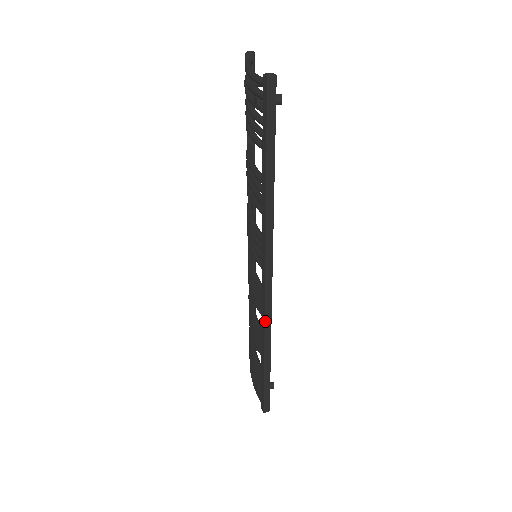
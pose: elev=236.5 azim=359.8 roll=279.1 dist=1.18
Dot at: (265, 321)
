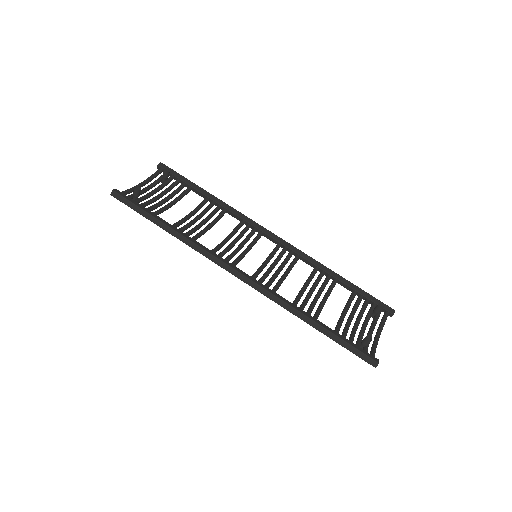
Dot at: (269, 298)
